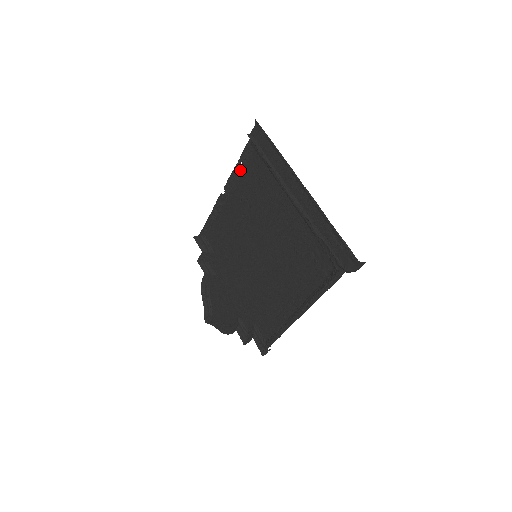
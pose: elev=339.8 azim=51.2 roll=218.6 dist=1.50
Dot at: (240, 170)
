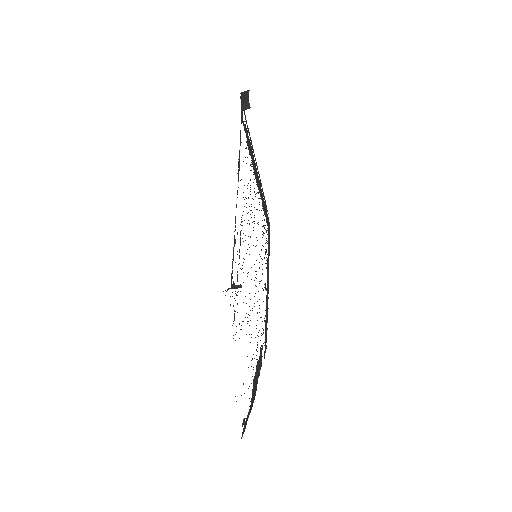
Dot at: (269, 251)
